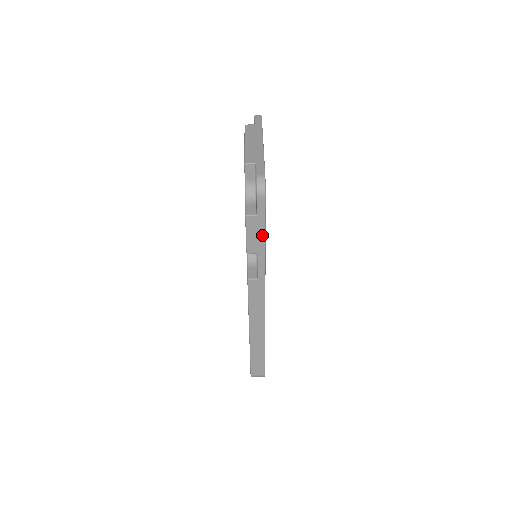
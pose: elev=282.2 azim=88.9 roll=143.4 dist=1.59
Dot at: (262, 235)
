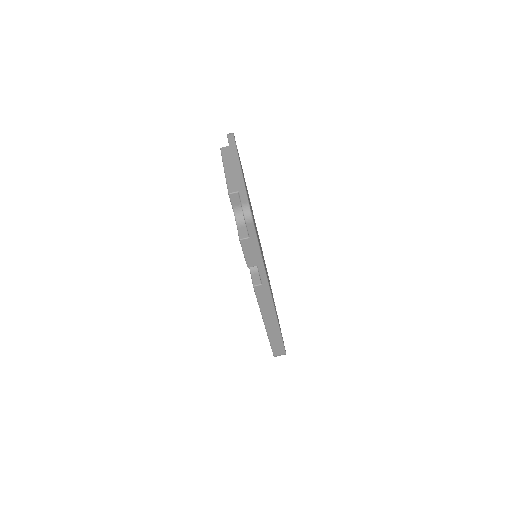
Dot at: (258, 251)
